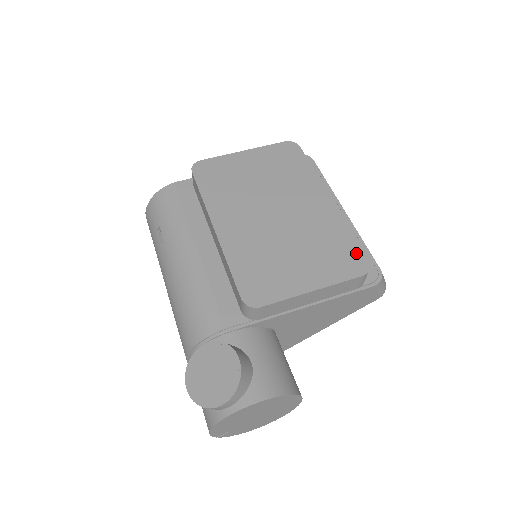
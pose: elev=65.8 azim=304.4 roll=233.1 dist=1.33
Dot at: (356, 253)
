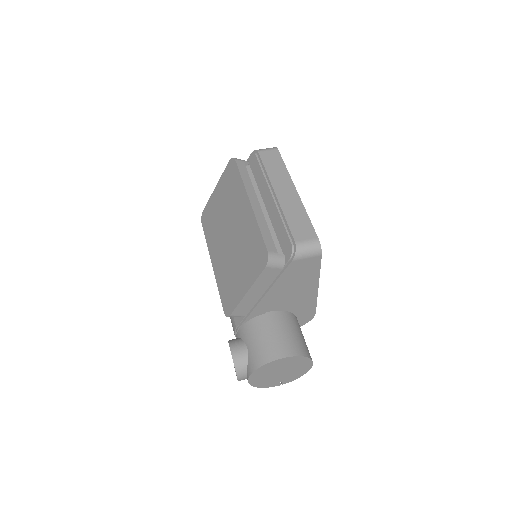
Dot at: (262, 248)
